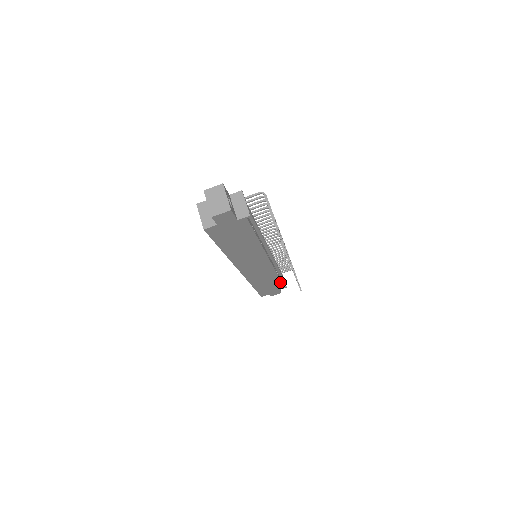
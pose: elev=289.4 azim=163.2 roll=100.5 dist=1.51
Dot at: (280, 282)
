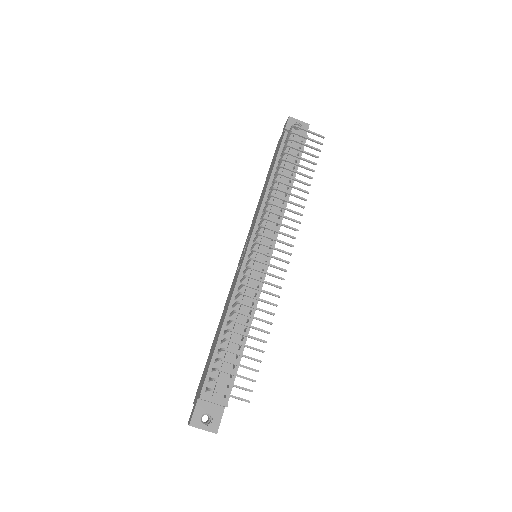
Dot at: (297, 168)
